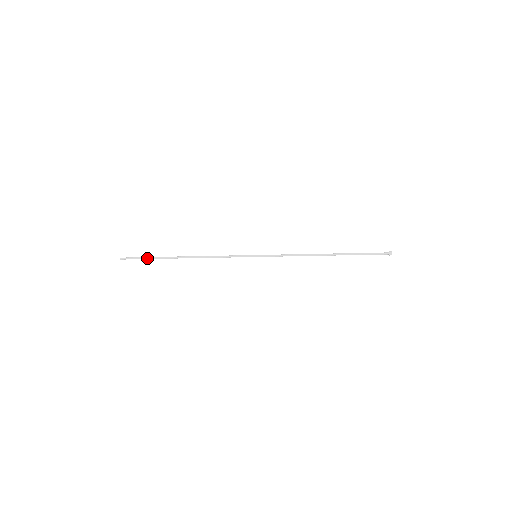
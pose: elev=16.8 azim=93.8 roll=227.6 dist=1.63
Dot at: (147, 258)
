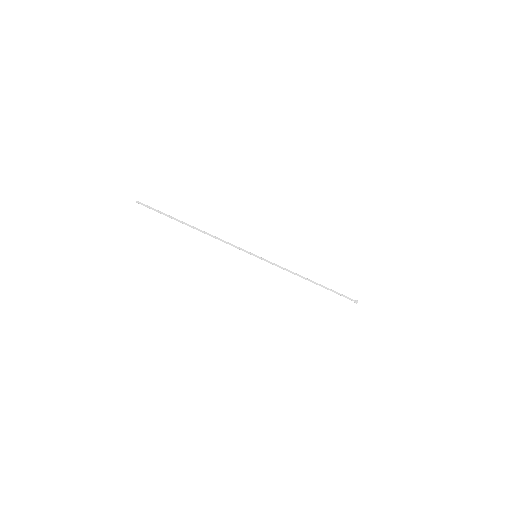
Dot at: (162, 213)
